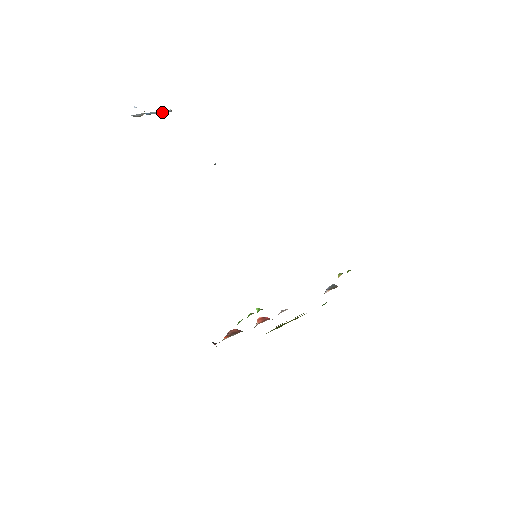
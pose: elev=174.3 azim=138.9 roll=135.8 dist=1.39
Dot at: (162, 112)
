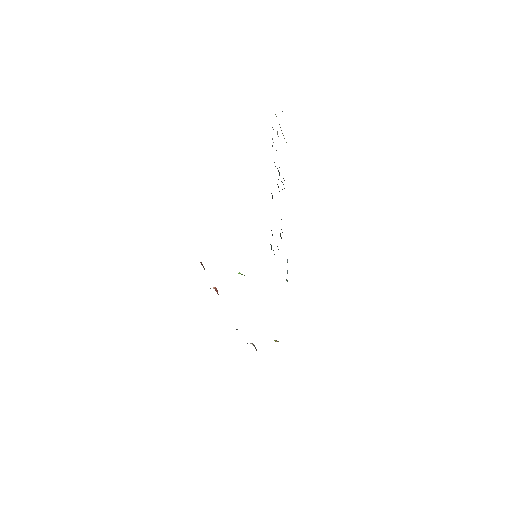
Dot at: occluded
